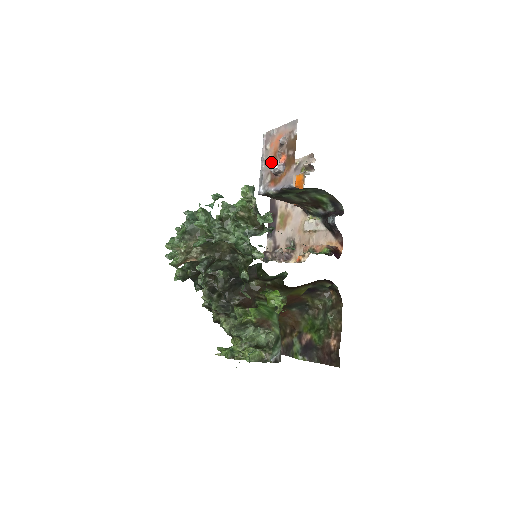
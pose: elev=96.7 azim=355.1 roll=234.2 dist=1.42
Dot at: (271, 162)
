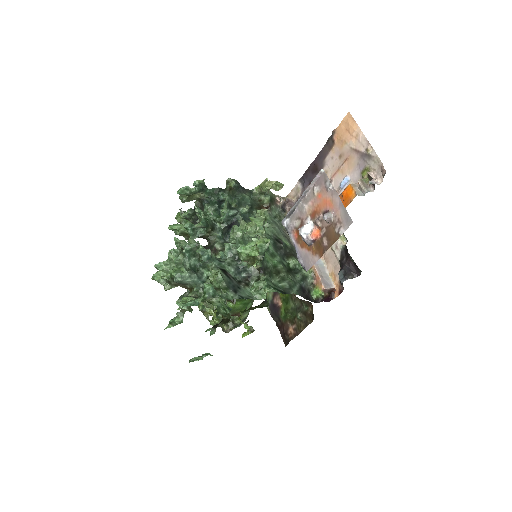
Dot at: (308, 213)
